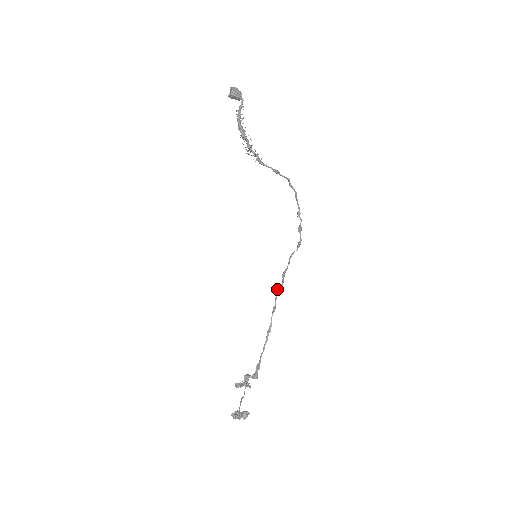
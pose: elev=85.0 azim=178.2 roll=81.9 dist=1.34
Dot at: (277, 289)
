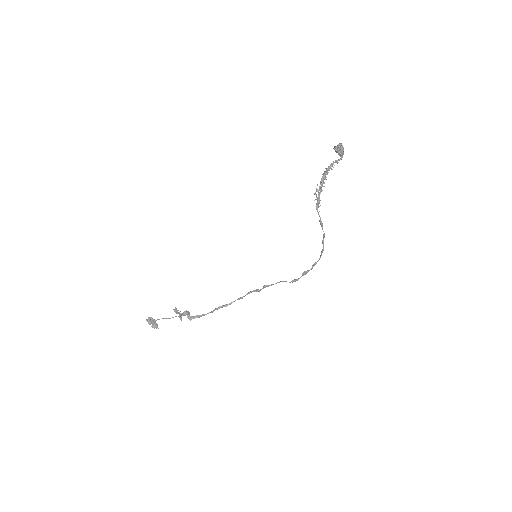
Dot at: occluded
